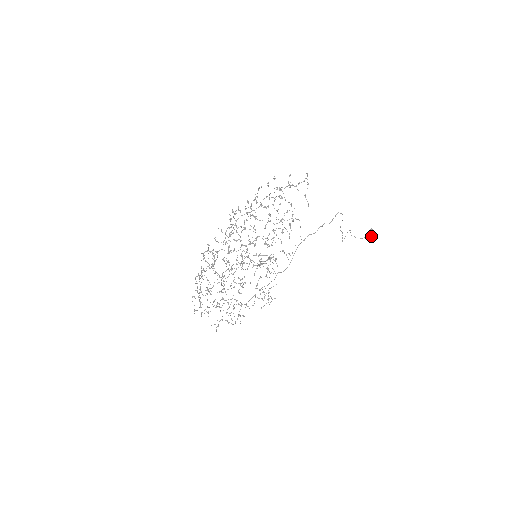
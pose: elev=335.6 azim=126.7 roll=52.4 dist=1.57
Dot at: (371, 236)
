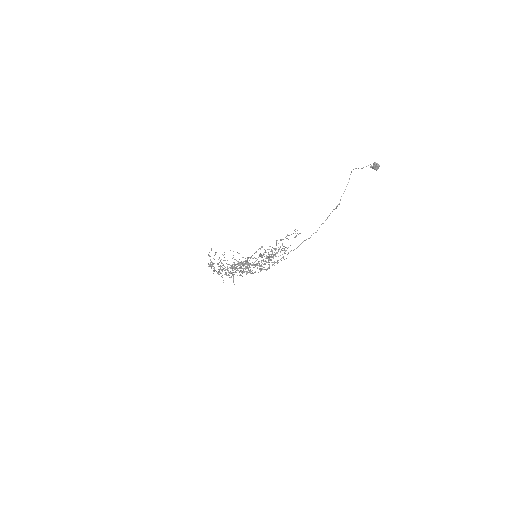
Dot at: occluded
